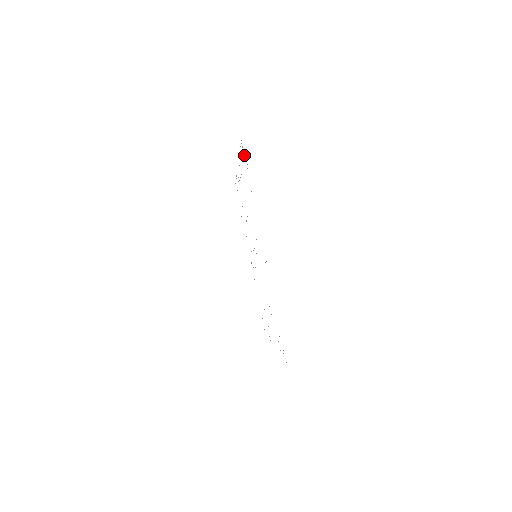
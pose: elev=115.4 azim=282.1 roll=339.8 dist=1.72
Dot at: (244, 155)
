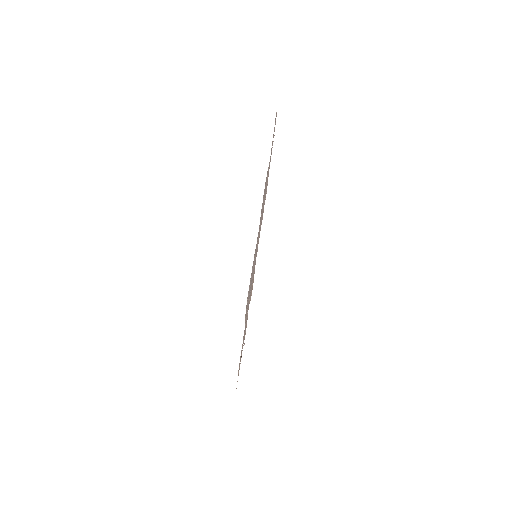
Dot at: occluded
